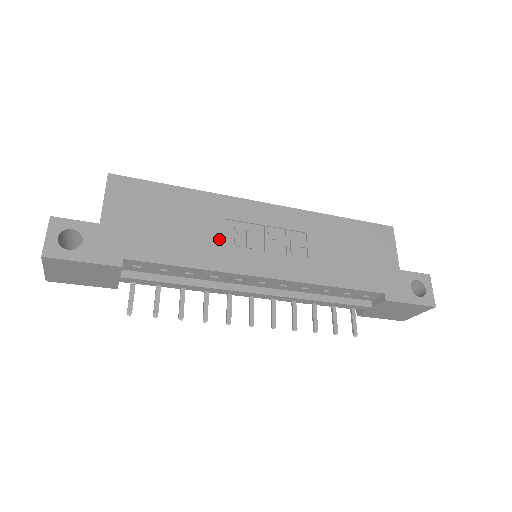
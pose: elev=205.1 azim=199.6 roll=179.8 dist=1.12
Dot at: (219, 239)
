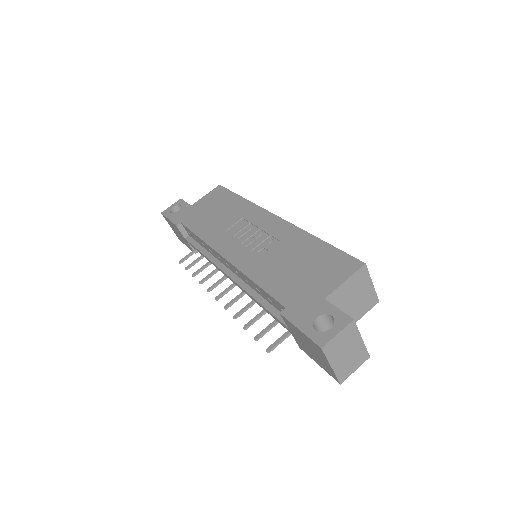
Dot at: (226, 227)
